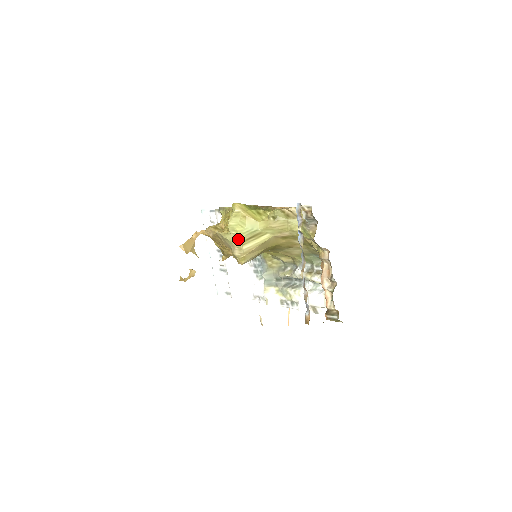
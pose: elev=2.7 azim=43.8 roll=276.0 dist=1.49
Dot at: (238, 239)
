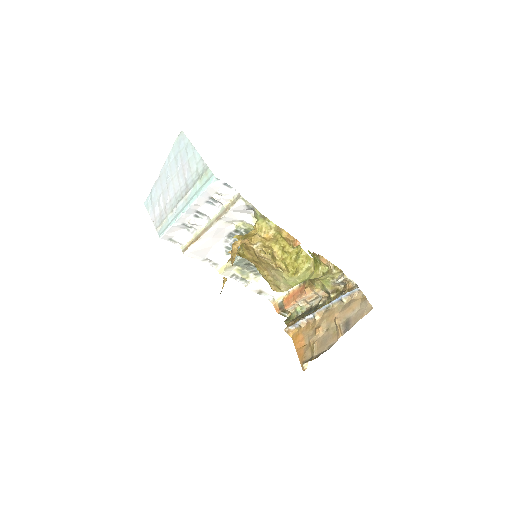
Dot at: (295, 284)
